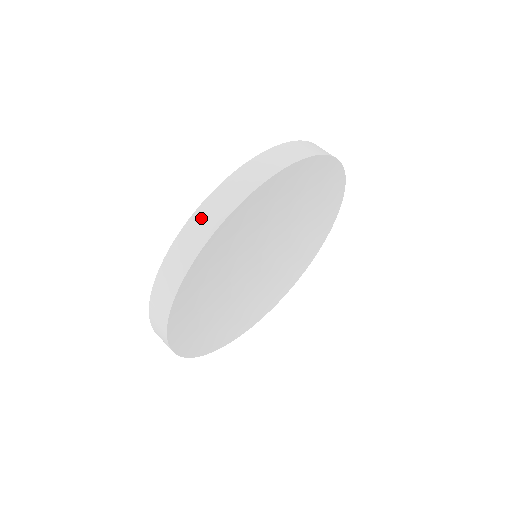
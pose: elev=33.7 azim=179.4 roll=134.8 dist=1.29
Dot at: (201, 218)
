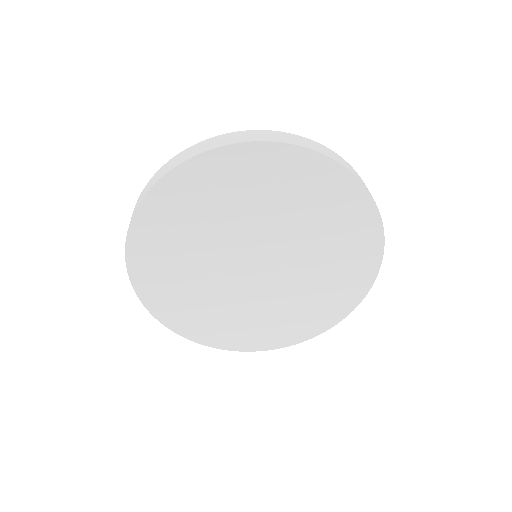
Dot at: (262, 133)
